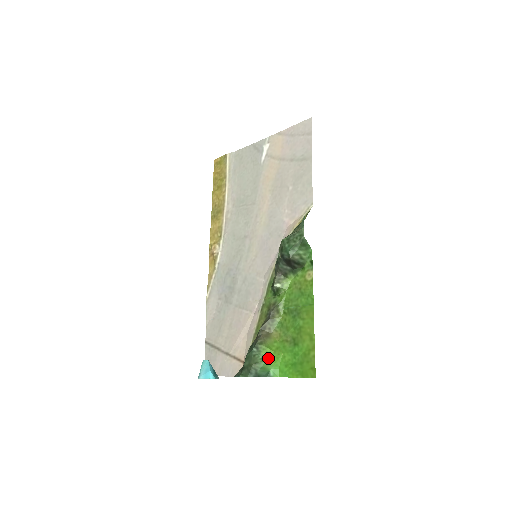
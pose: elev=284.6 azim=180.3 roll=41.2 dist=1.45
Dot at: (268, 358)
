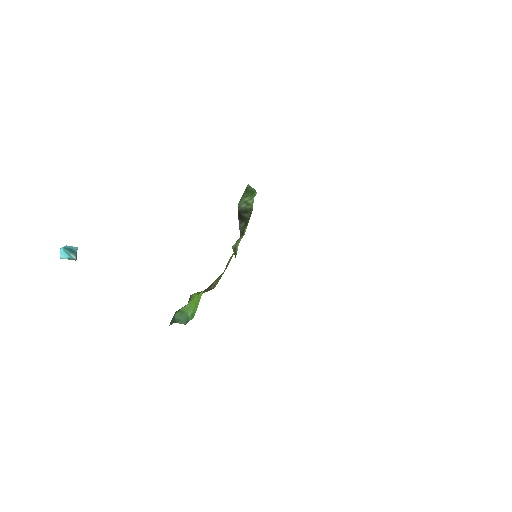
Dot at: (191, 301)
